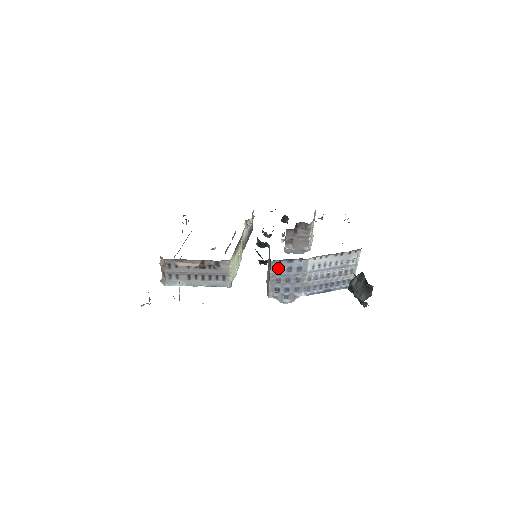
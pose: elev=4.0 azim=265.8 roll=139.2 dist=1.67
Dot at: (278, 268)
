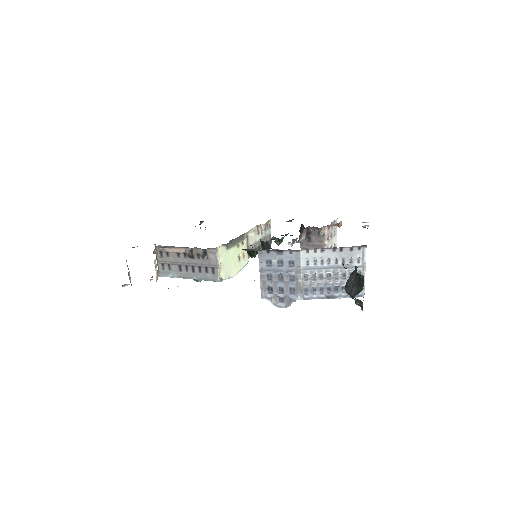
Dot at: (267, 261)
